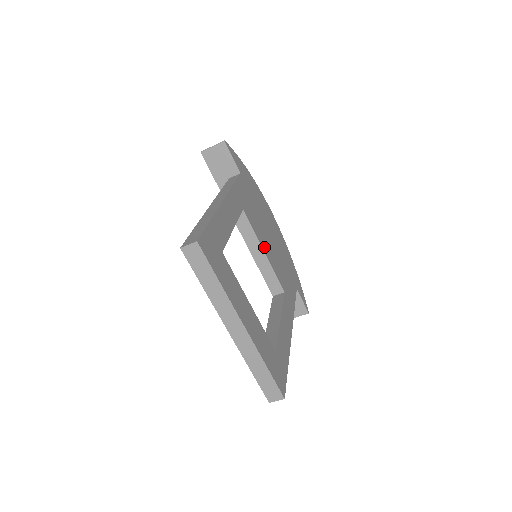
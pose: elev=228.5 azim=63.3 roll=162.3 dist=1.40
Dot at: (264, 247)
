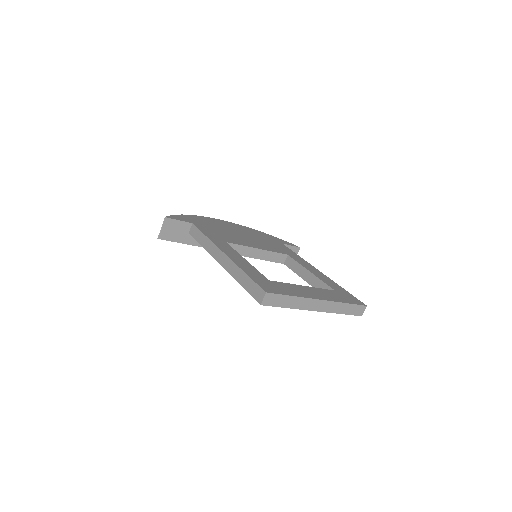
Dot at: (254, 246)
